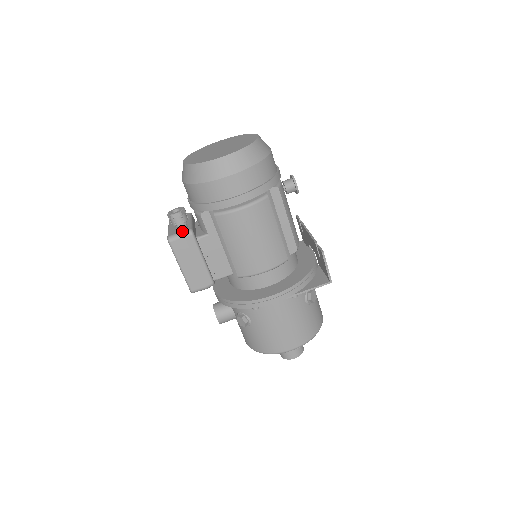
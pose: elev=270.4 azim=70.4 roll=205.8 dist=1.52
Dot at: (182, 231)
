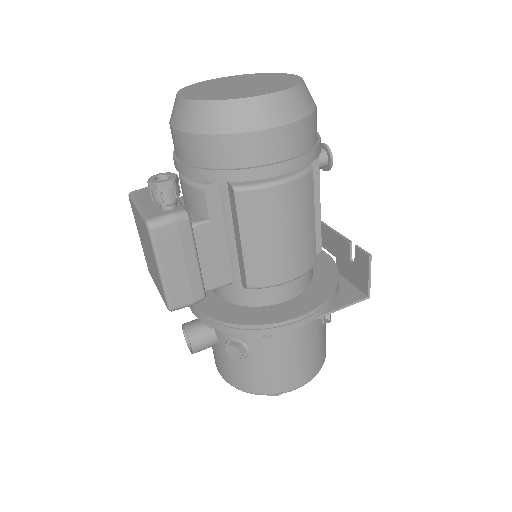
Dot at: (172, 212)
